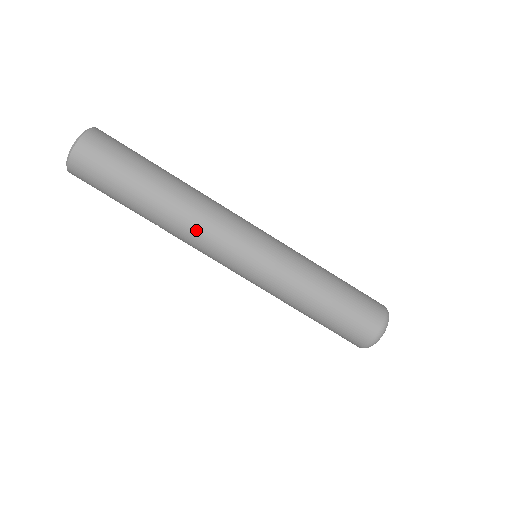
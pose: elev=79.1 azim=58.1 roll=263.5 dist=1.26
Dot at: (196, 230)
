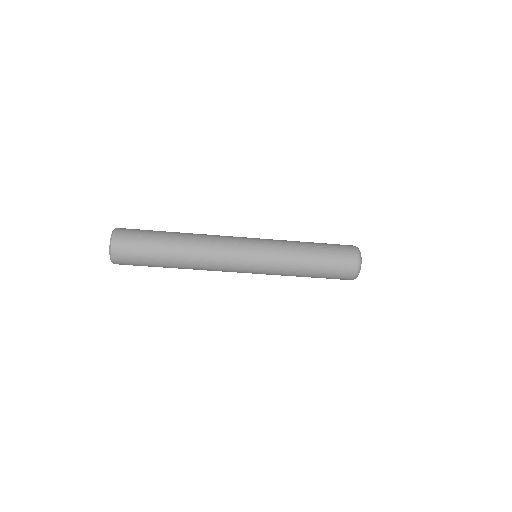
Dot at: (210, 269)
